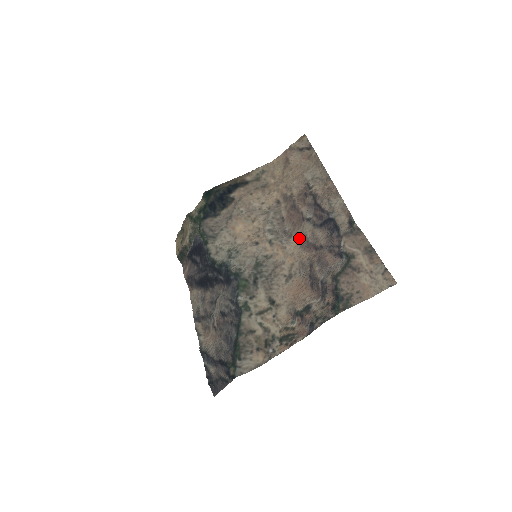
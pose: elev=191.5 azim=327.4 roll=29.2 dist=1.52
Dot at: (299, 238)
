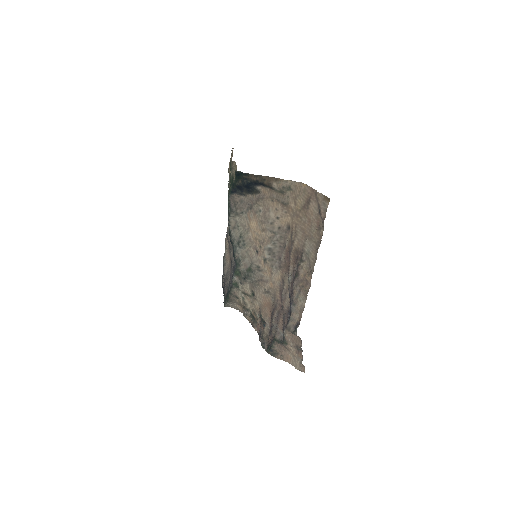
Dot at: (282, 278)
